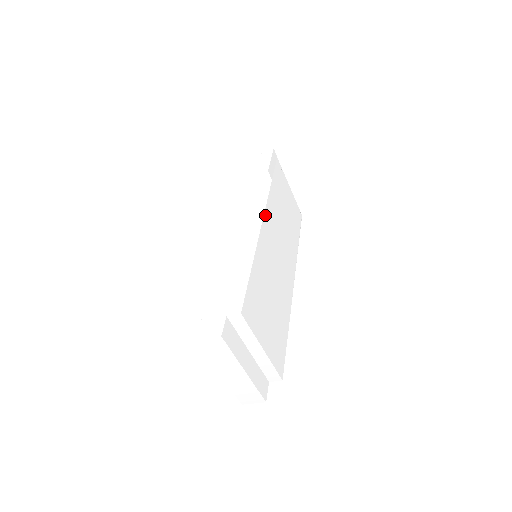
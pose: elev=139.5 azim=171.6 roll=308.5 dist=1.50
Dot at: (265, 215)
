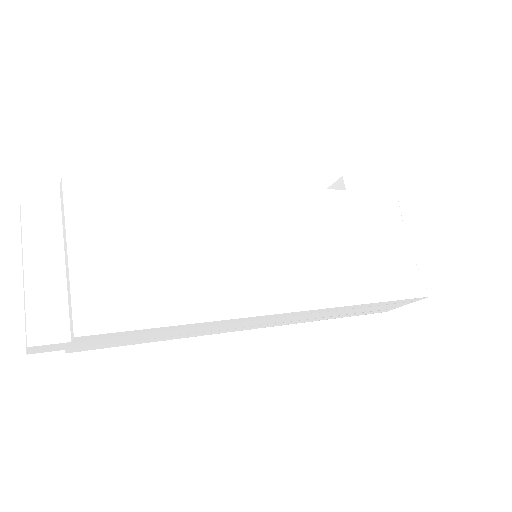
Dot at: (275, 190)
